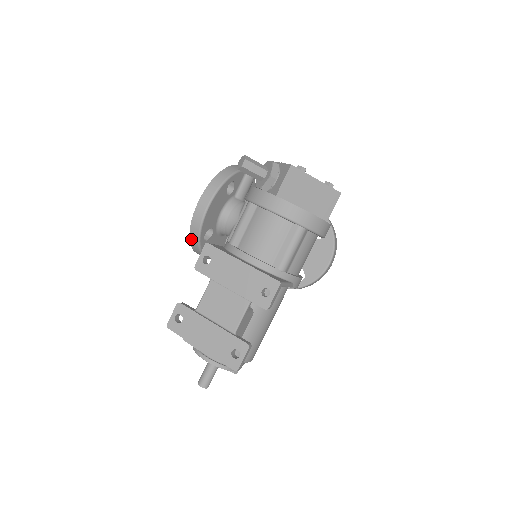
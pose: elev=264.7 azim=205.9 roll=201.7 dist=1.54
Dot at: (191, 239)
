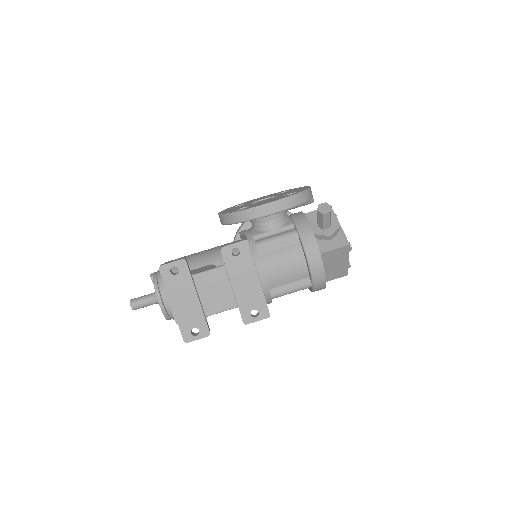
Dot at: (233, 214)
